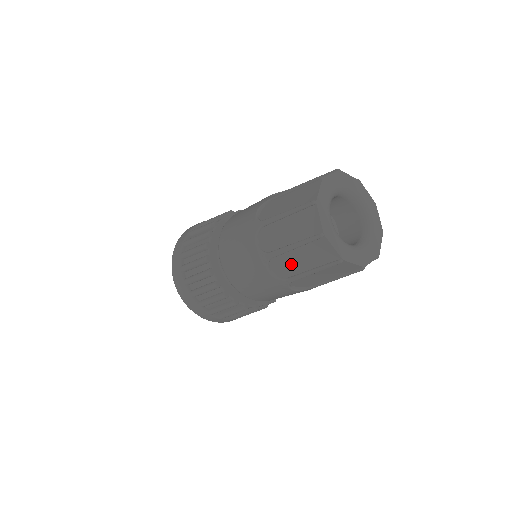
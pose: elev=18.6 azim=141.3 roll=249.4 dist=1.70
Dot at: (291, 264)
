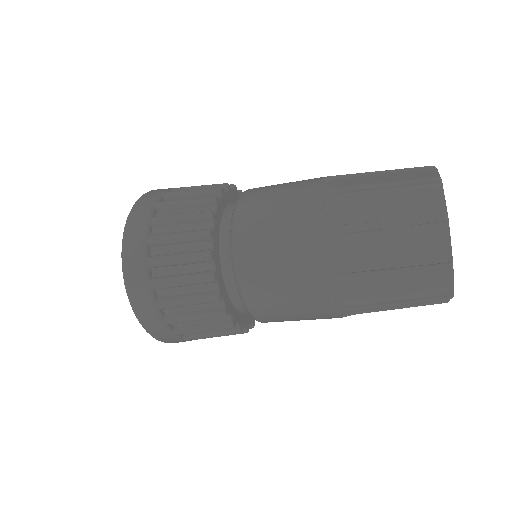
Dot at: (365, 252)
